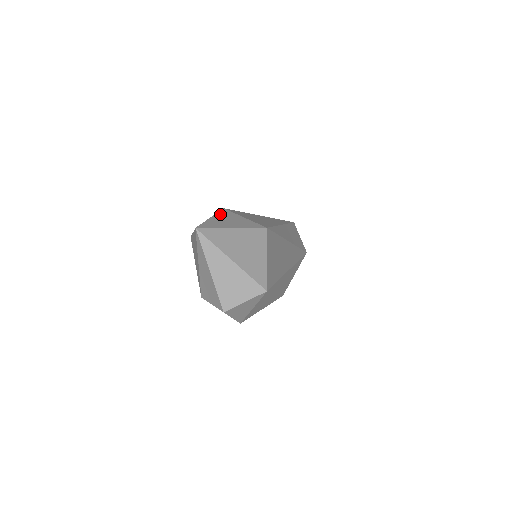
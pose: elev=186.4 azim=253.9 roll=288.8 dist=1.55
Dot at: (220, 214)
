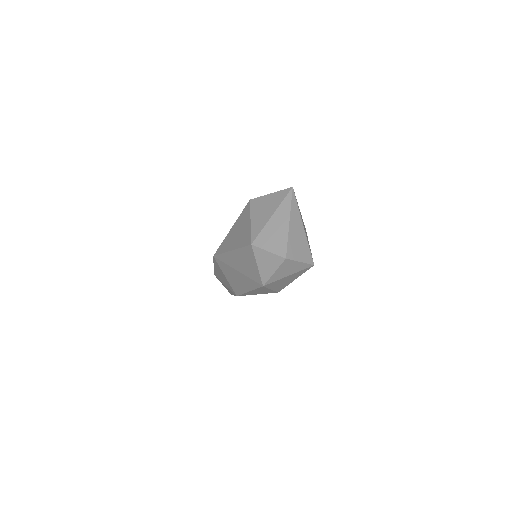
Dot at: occluded
